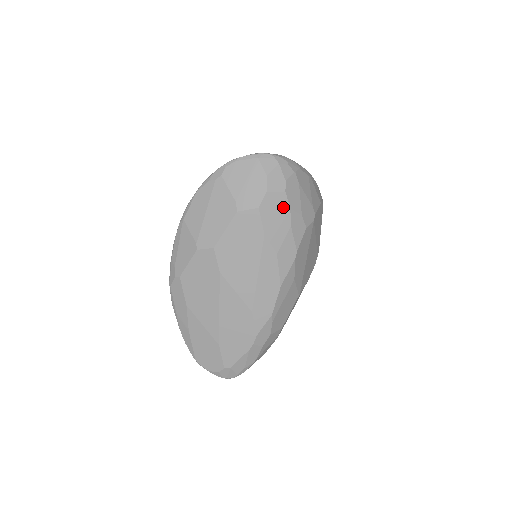
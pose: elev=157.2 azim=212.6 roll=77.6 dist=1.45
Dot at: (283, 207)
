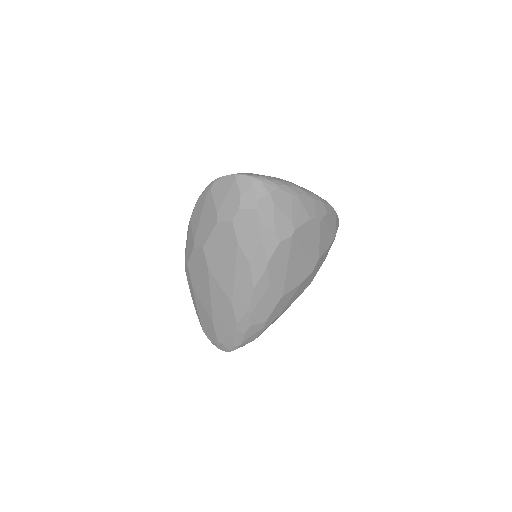
Dot at: (254, 222)
